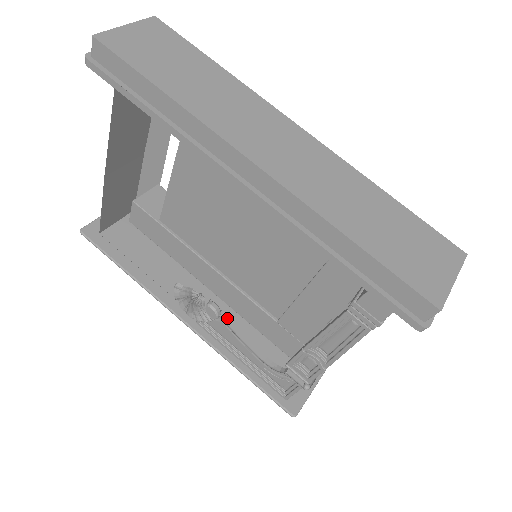
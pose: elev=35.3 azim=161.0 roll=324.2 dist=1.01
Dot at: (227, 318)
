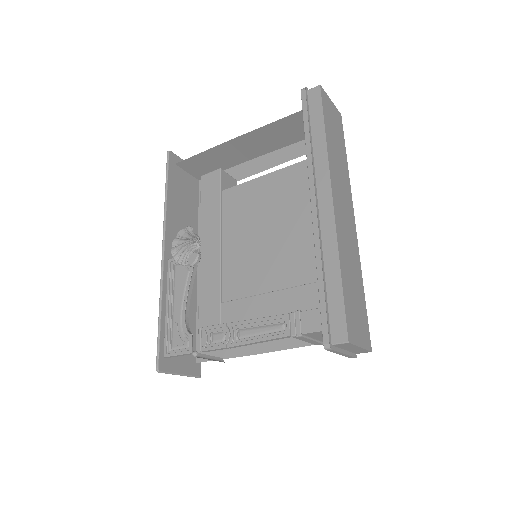
Dot at: (195, 272)
